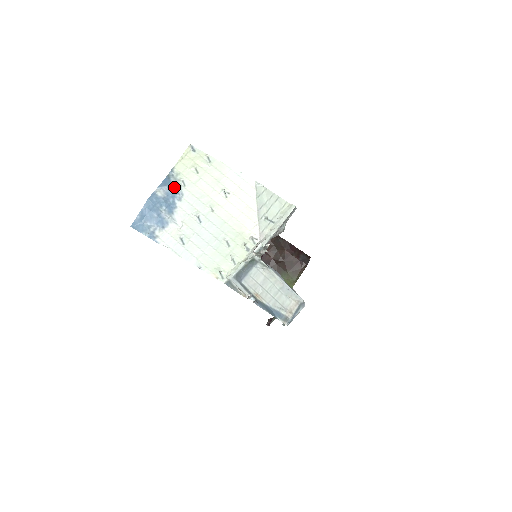
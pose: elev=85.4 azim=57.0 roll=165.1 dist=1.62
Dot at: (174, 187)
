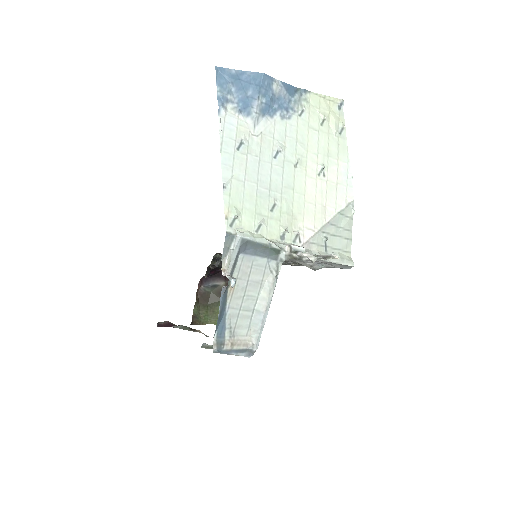
Dot at: (291, 103)
